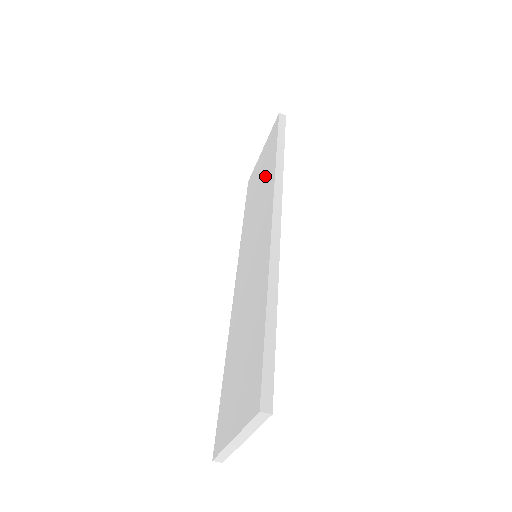
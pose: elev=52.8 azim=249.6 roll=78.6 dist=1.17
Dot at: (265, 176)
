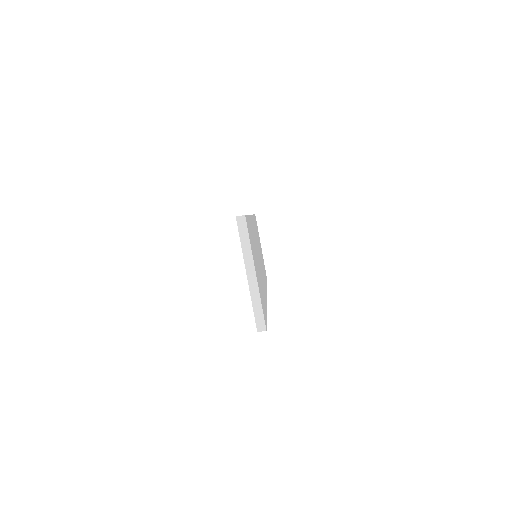
Dot at: occluded
